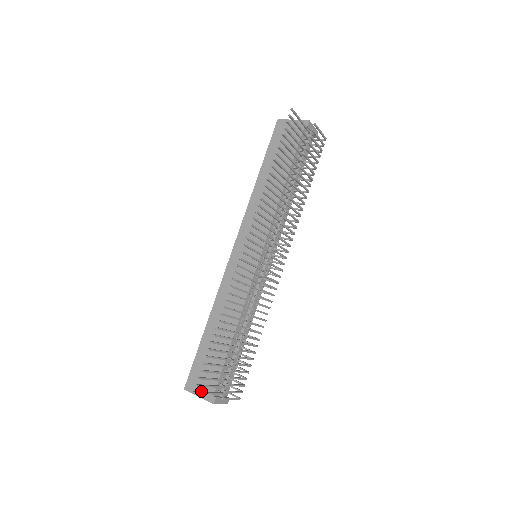
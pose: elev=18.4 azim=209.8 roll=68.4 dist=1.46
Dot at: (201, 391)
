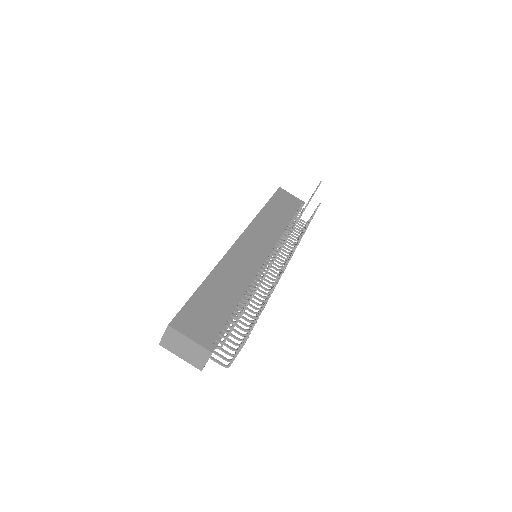
Dot at: (195, 334)
